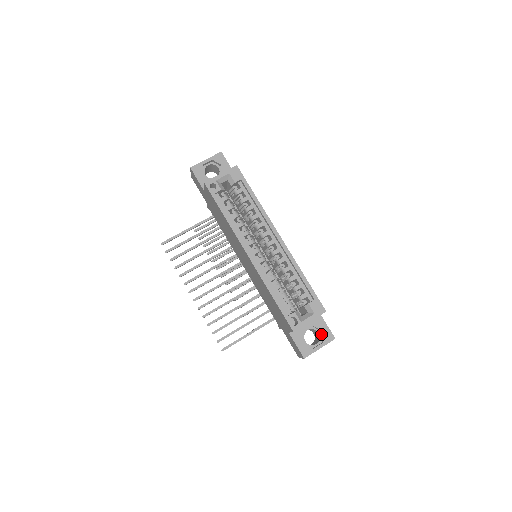
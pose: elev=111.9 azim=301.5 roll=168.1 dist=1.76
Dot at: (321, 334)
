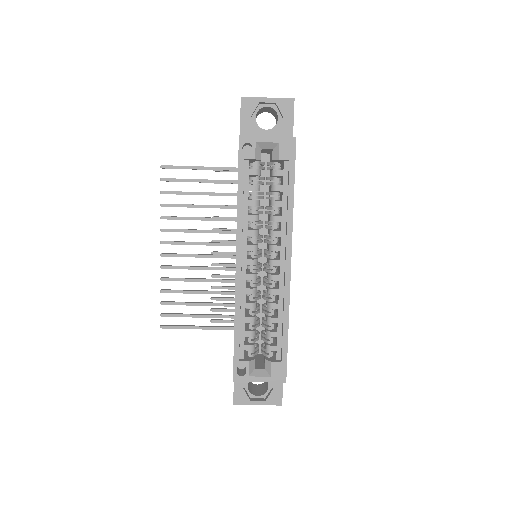
Dot at: (270, 389)
